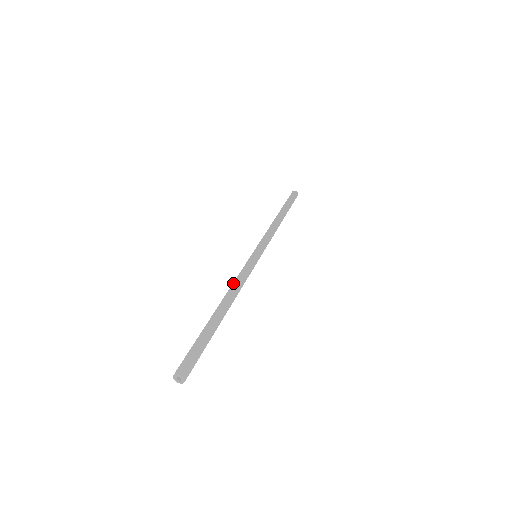
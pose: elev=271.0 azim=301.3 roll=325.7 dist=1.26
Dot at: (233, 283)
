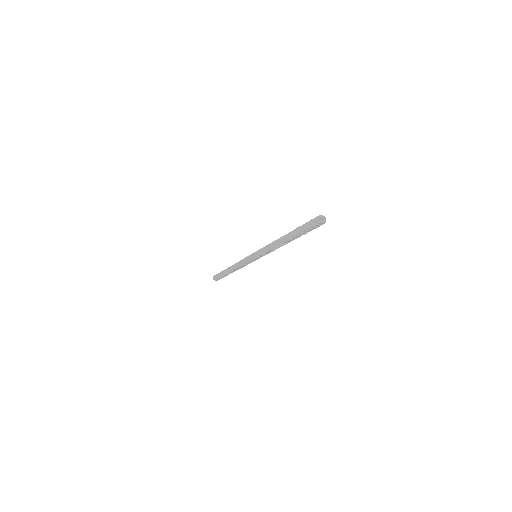
Dot at: occluded
